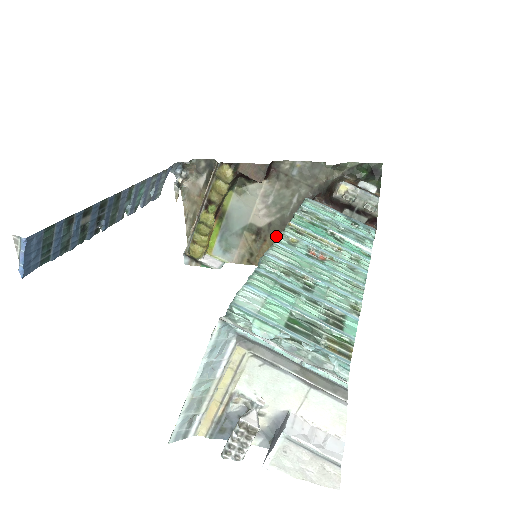
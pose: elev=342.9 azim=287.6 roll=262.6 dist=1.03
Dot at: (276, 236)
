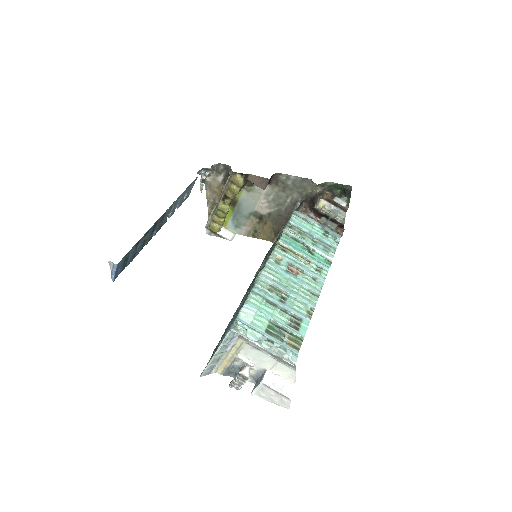
Dot at: (274, 222)
